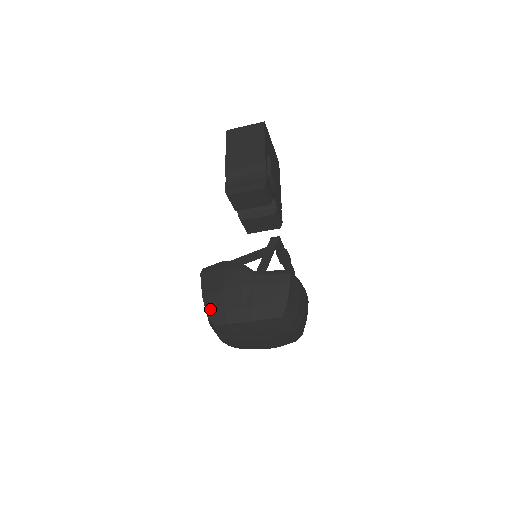
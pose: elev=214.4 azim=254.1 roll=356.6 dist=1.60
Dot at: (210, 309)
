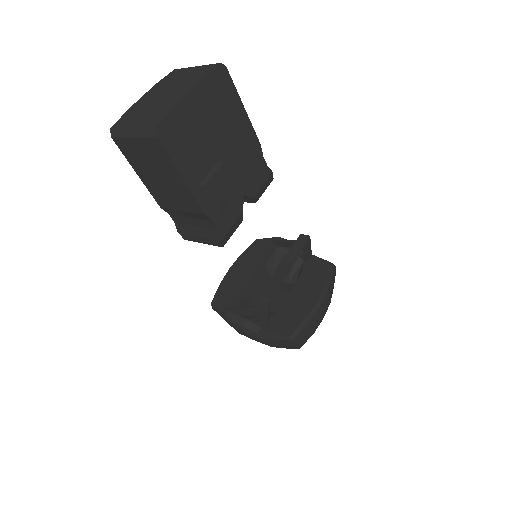
Dot at: occluded
